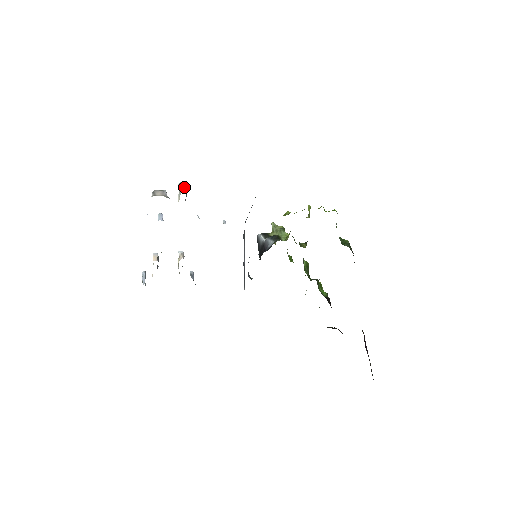
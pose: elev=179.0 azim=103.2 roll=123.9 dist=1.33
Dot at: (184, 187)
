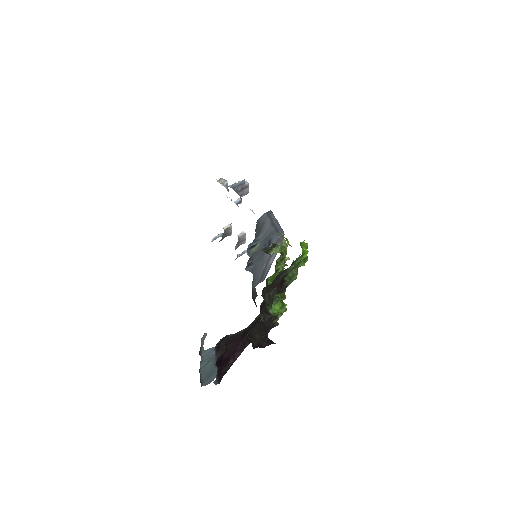
Dot at: (236, 183)
